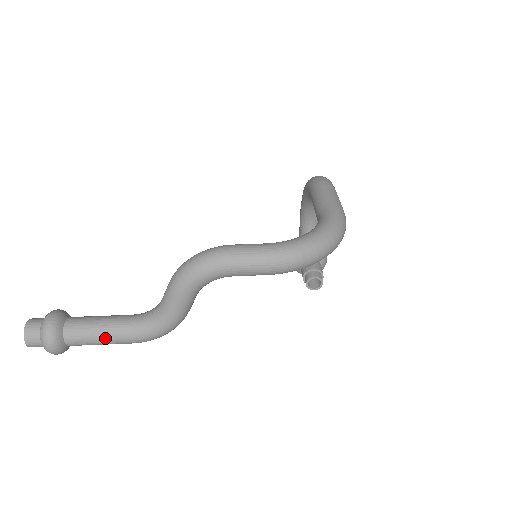
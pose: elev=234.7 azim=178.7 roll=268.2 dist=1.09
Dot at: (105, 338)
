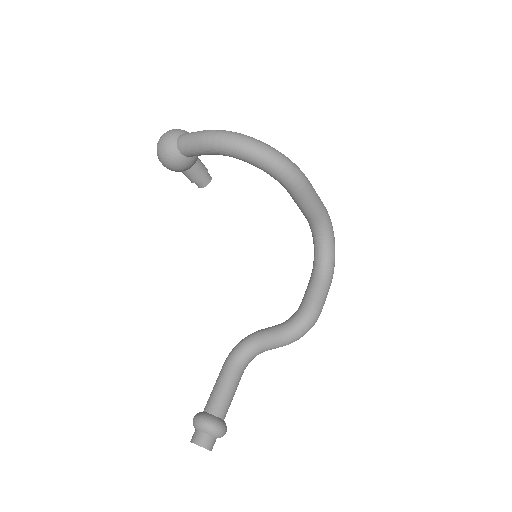
Dot at: occluded
